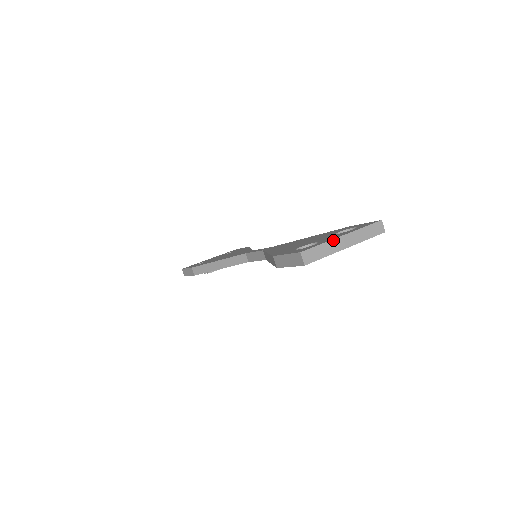
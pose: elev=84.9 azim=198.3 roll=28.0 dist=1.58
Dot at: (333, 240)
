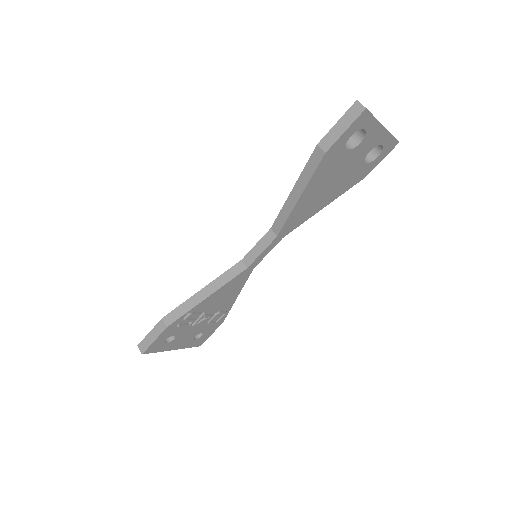
Dot at: occluded
